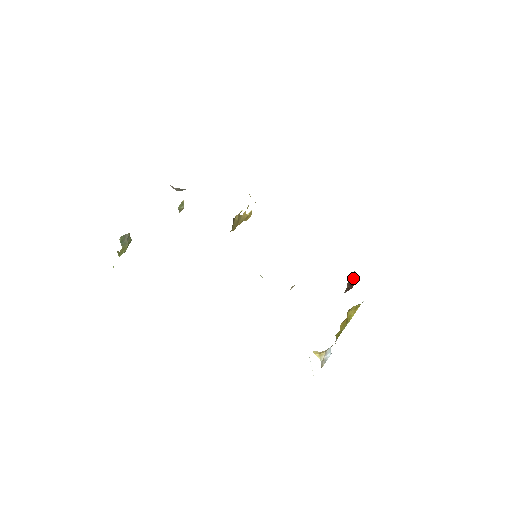
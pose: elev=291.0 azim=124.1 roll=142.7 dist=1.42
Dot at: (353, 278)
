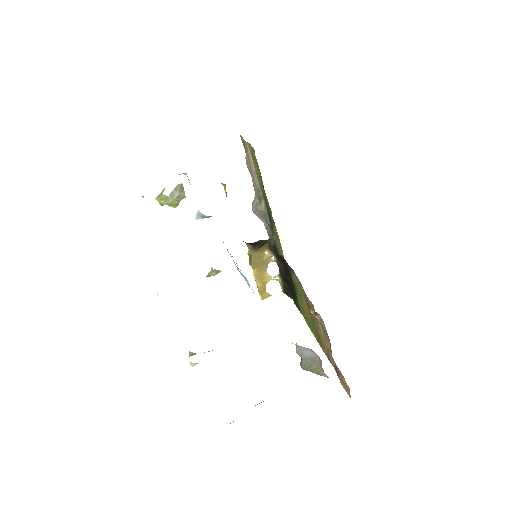
Dot at: occluded
